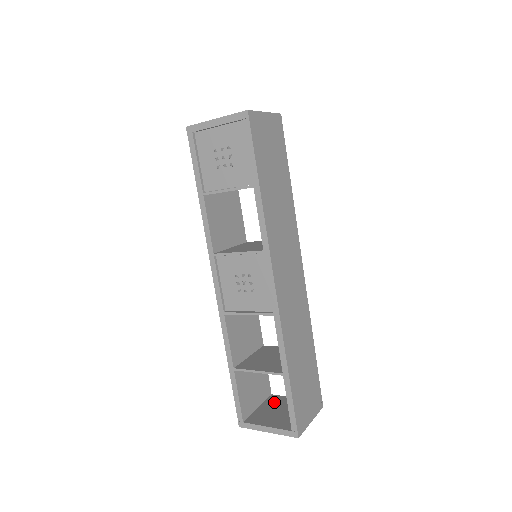
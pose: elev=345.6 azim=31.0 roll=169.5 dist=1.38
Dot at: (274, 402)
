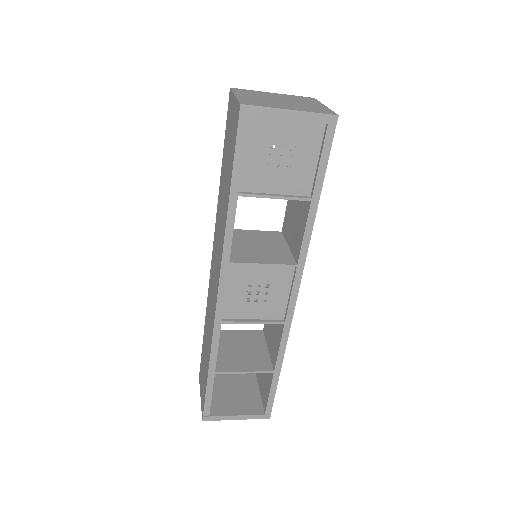
Dot at: (217, 382)
